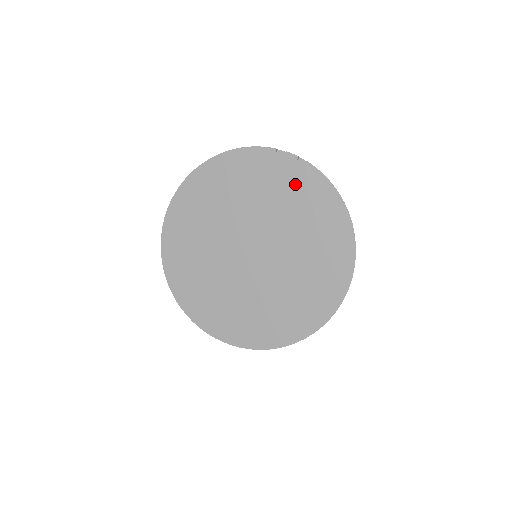
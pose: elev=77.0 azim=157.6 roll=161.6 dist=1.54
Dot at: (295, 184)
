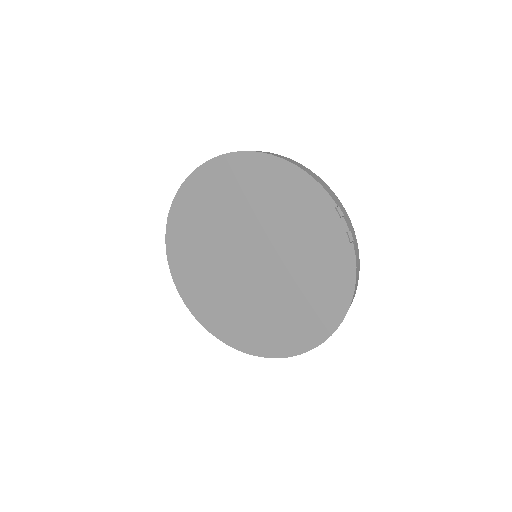
Dot at: (327, 249)
